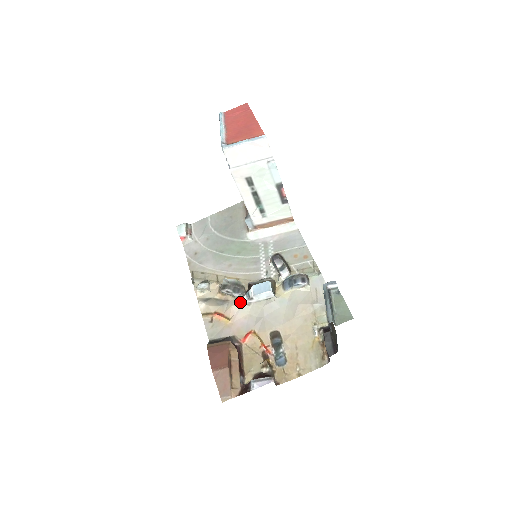
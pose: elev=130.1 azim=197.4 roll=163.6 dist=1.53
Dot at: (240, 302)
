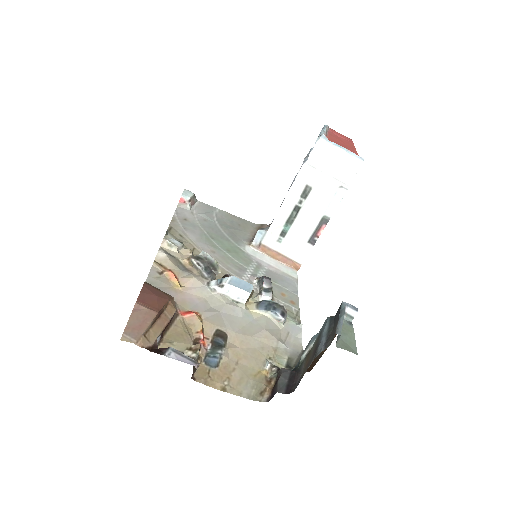
Dot at: (204, 282)
